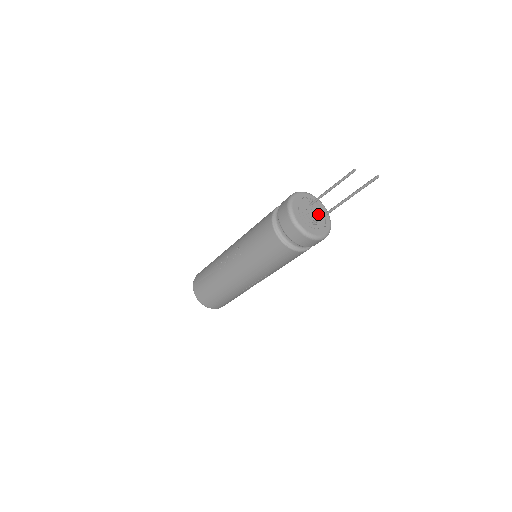
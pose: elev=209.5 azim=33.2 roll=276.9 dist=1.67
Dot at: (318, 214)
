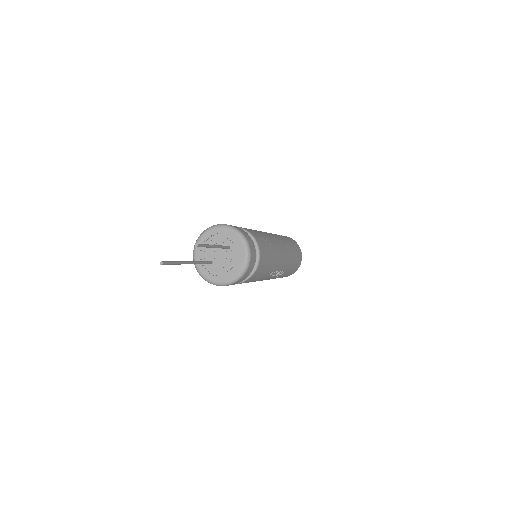
Dot at: (229, 262)
